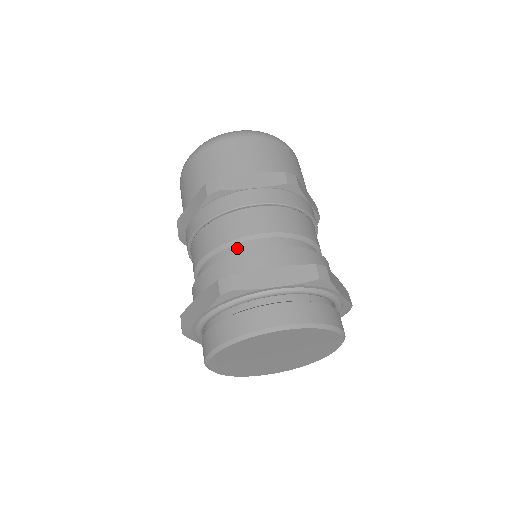
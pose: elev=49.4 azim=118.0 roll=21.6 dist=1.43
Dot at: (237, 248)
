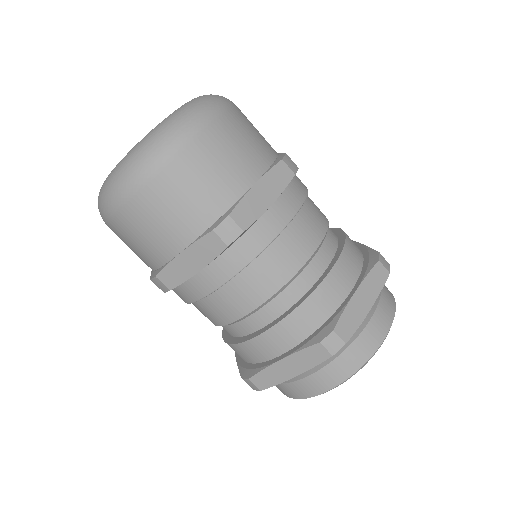
Dot at: (234, 328)
